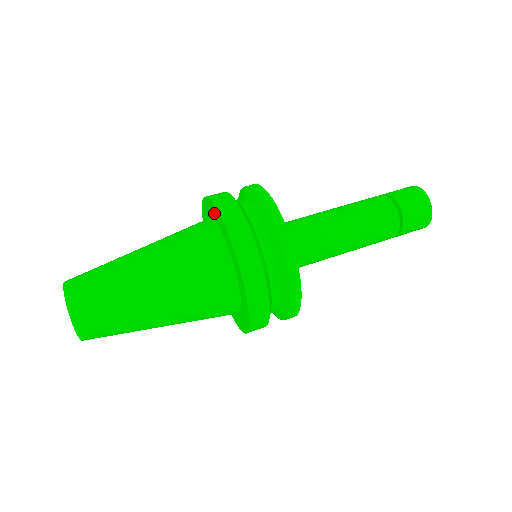
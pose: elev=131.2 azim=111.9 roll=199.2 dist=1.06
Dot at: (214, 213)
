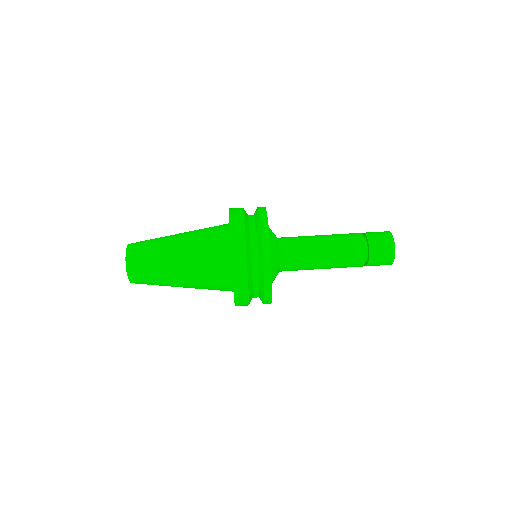
Dot at: occluded
